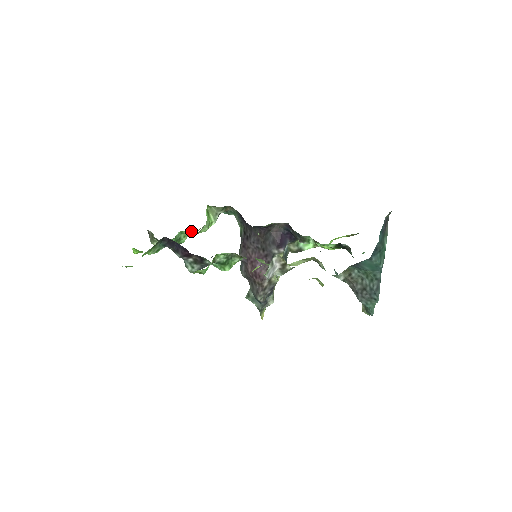
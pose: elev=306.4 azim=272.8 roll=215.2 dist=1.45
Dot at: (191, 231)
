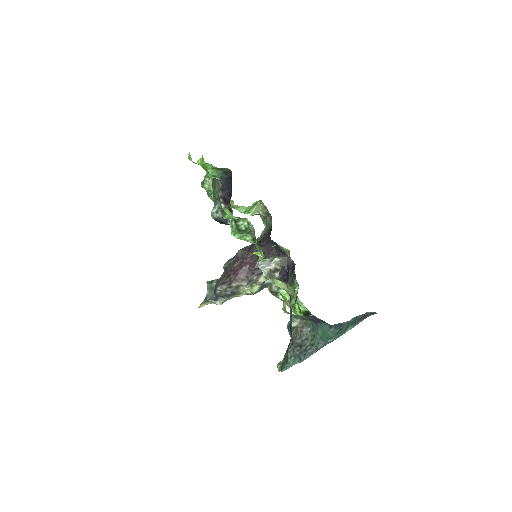
Dot at: (232, 202)
